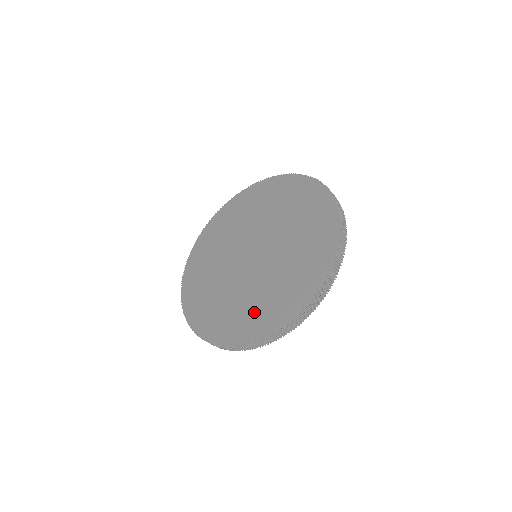
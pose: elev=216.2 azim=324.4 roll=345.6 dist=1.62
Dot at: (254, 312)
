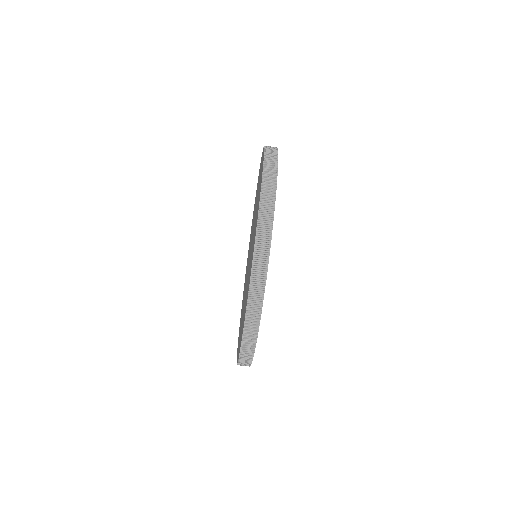
Dot at: (244, 309)
